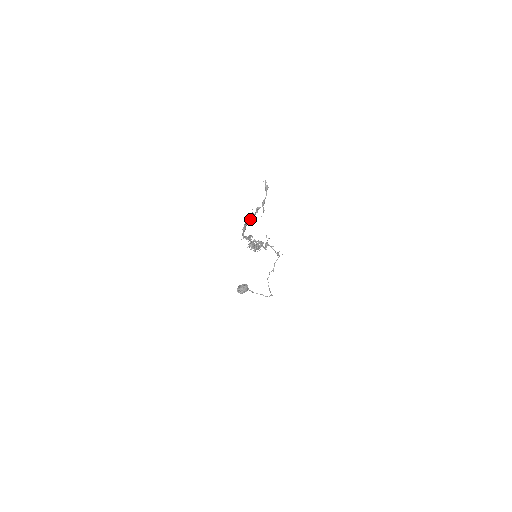
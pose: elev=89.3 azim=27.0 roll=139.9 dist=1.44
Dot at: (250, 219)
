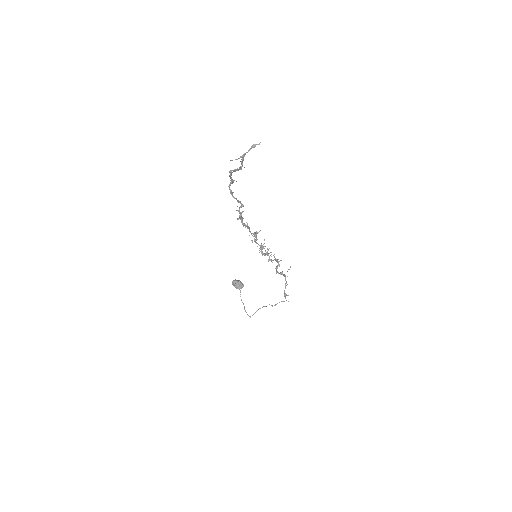
Dot at: (236, 169)
